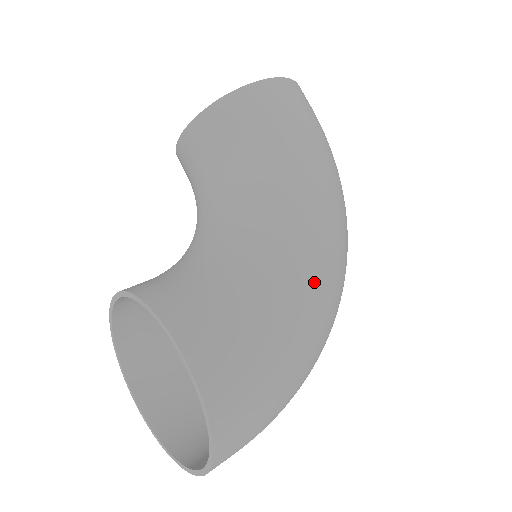
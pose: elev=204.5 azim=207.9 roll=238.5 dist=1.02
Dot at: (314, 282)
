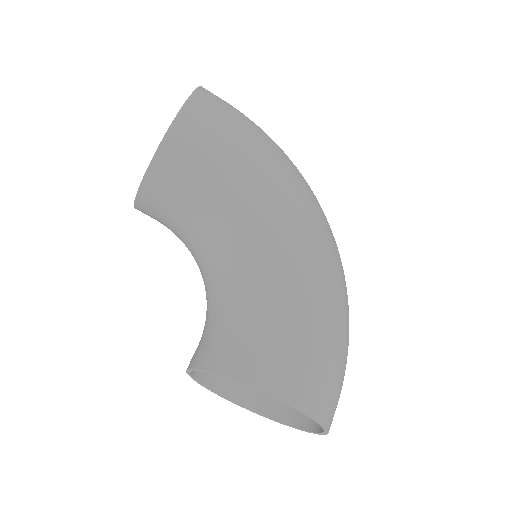
Dot at: (321, 270)
